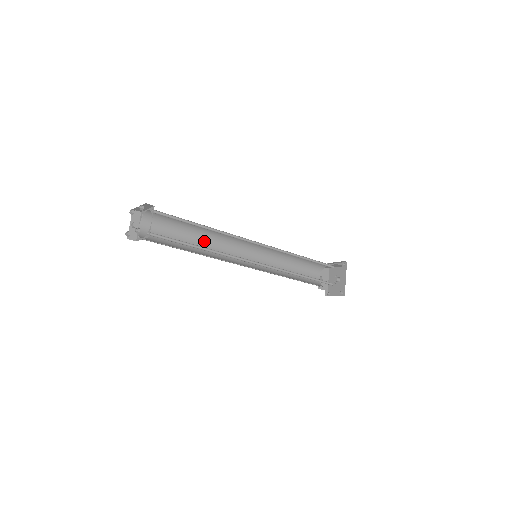
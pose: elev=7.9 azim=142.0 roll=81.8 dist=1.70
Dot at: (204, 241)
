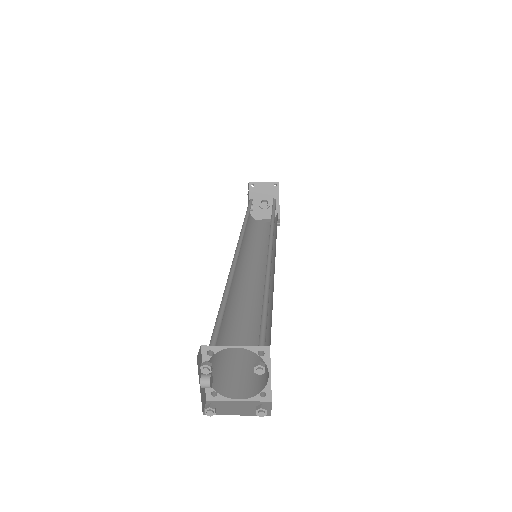
Dot at: occluded
